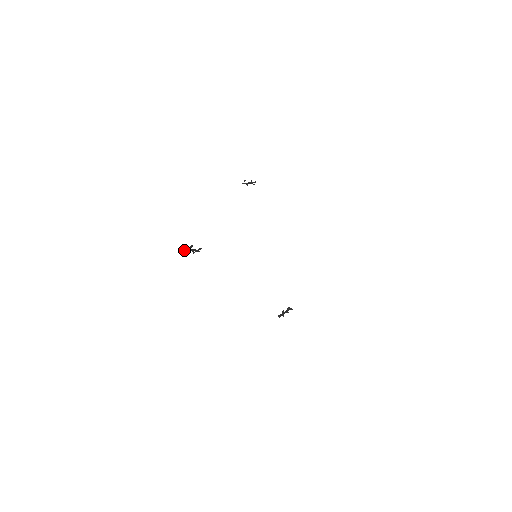
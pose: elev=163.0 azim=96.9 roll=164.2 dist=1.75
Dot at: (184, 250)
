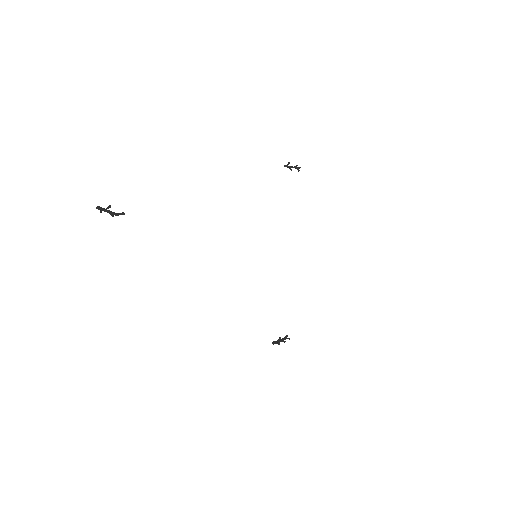
Dot at: (98, 209)
